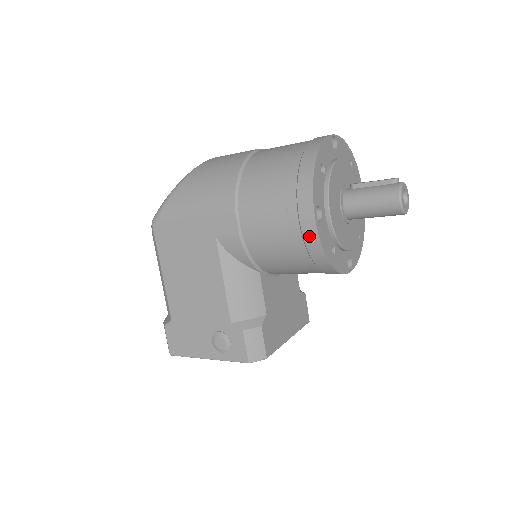
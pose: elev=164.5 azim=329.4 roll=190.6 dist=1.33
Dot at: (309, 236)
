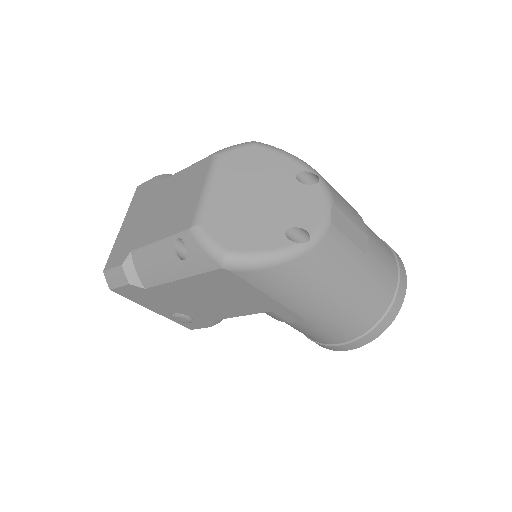
Dot at: (325, 347)
